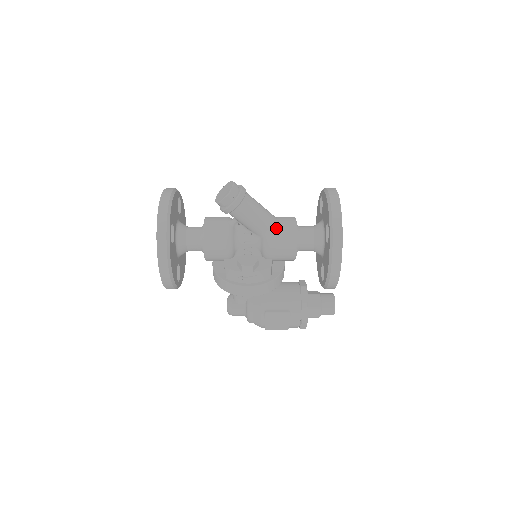
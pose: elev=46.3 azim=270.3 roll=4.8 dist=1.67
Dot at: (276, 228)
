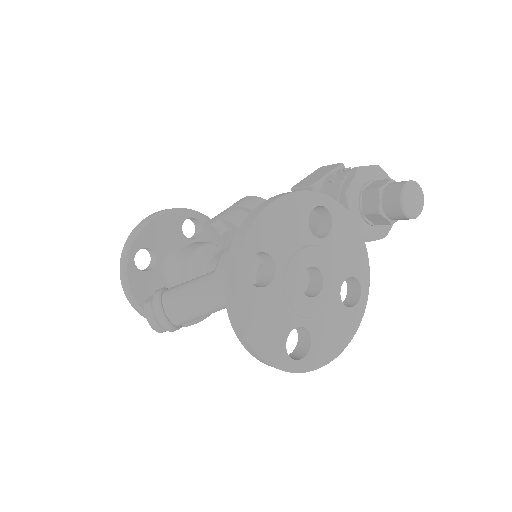
Dot at: occluded
